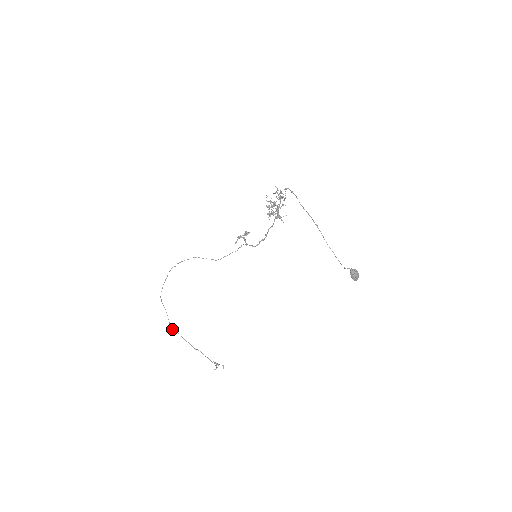
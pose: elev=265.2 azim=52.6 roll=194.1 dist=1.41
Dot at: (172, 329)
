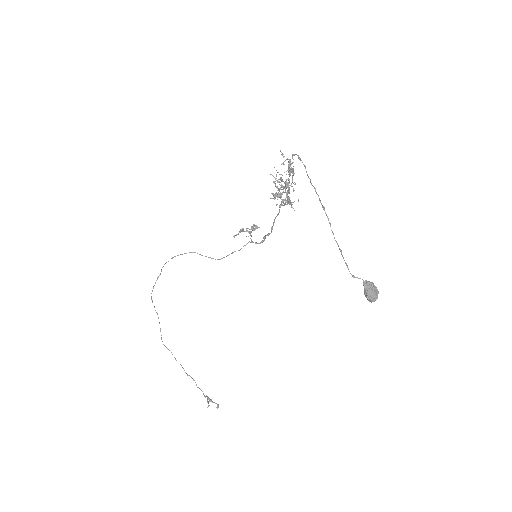
Dot at: occluded
